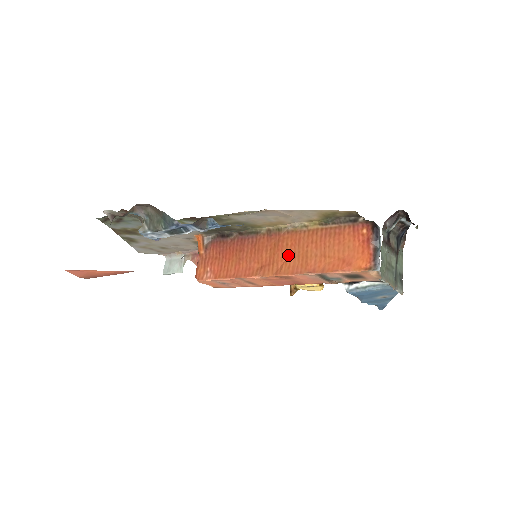
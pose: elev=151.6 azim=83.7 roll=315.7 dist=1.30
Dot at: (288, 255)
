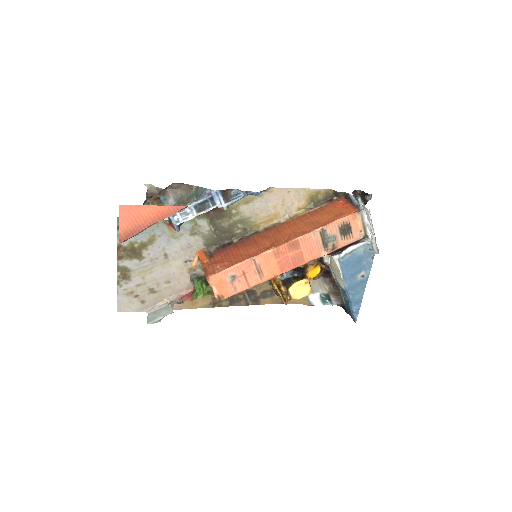
Dot at: (290, 232)
